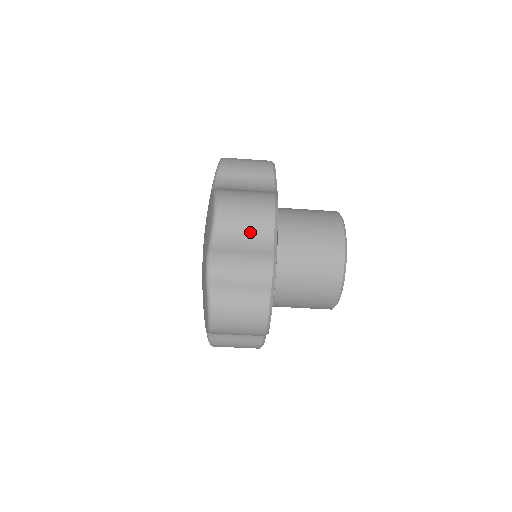
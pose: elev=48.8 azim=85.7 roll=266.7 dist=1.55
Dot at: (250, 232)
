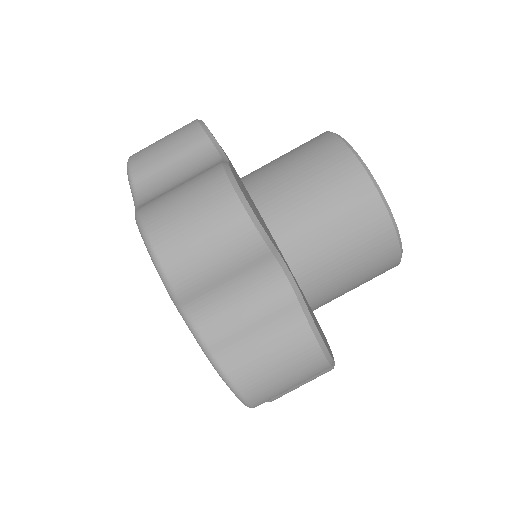
Dot at: (218, 245)
